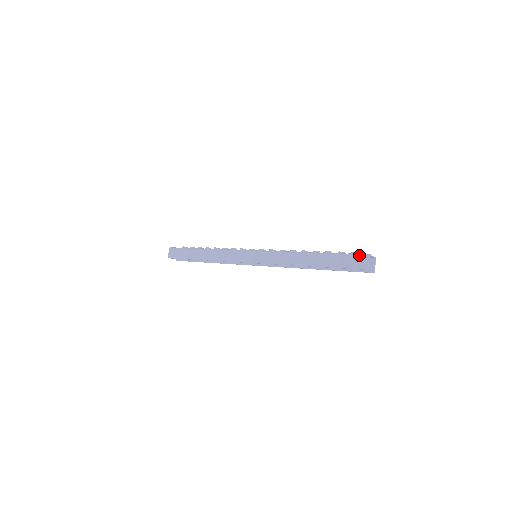
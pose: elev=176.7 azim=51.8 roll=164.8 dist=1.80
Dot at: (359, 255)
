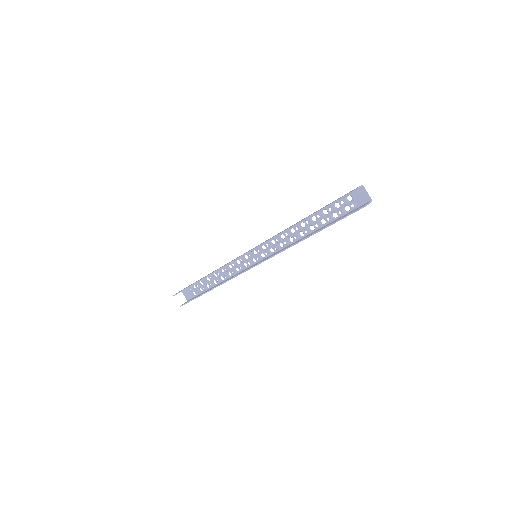
Dot at: (352, 190)
